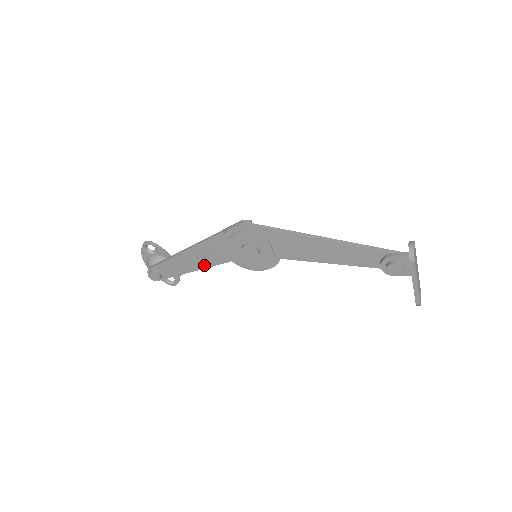
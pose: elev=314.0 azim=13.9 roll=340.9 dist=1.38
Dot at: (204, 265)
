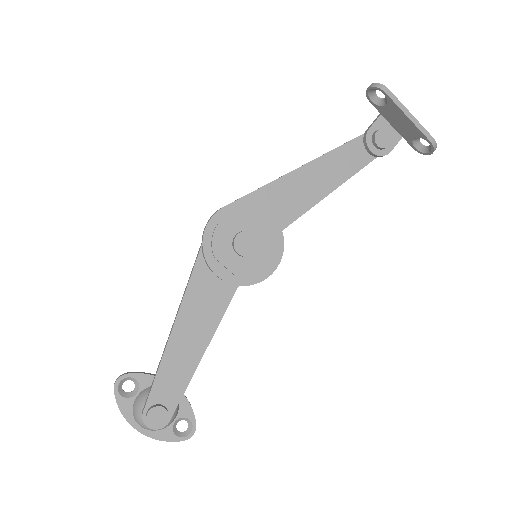
Dot at: (209, 330)
